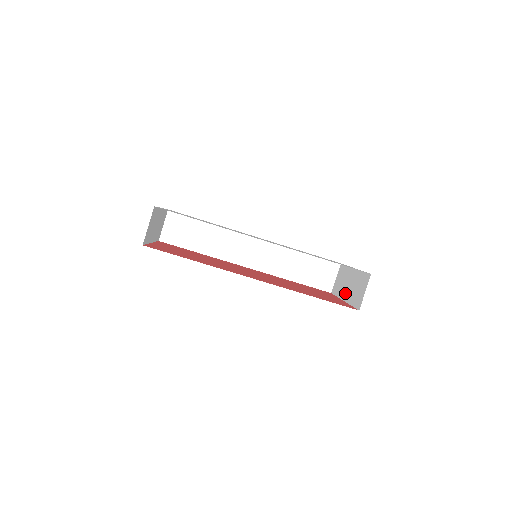
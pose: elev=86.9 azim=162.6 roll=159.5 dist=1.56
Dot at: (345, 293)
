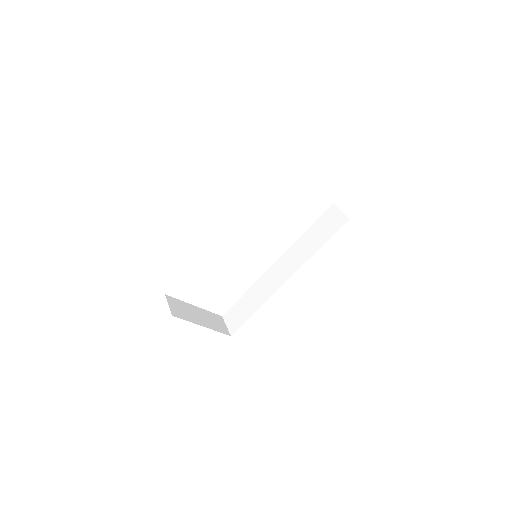
Dot at: occluded
